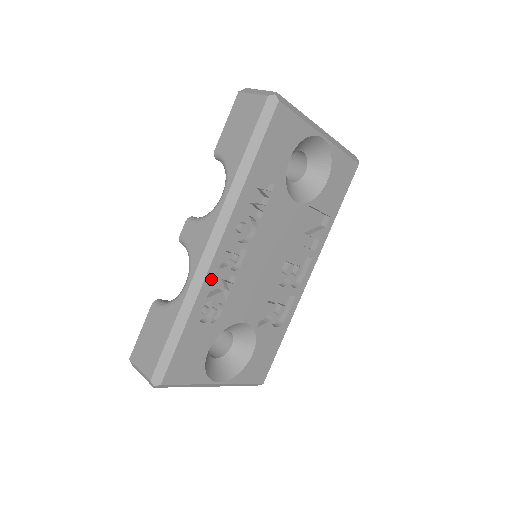
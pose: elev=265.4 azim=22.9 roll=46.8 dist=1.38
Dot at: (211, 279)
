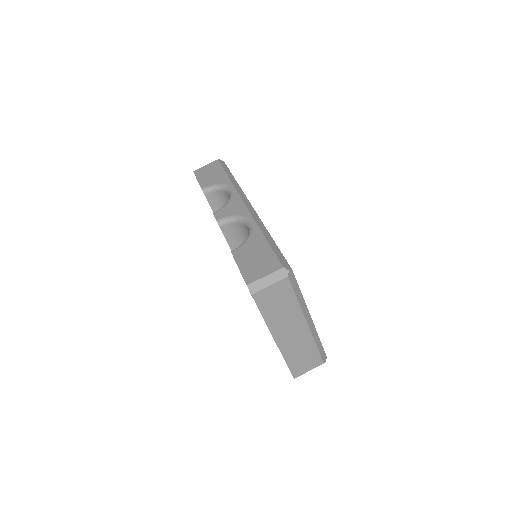
Dot at: occluded
